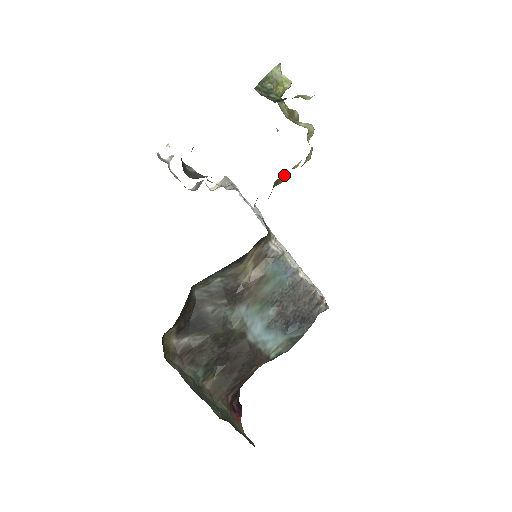
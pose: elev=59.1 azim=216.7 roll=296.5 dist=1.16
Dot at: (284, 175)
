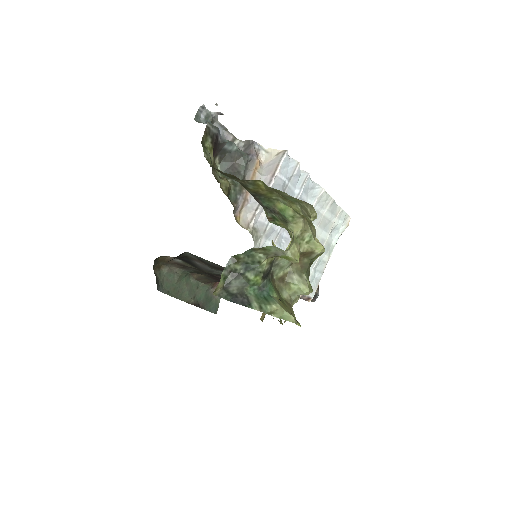
Dot at: occluded
